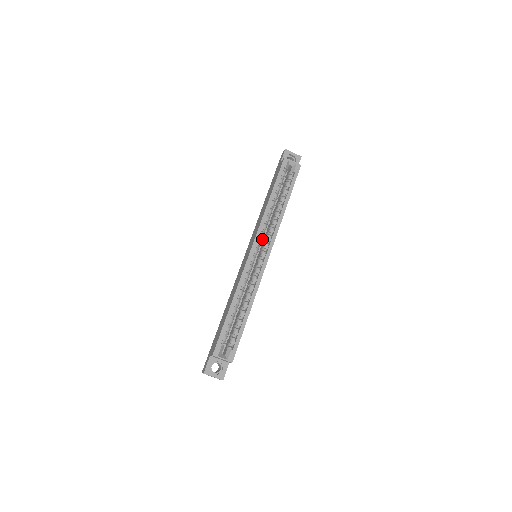
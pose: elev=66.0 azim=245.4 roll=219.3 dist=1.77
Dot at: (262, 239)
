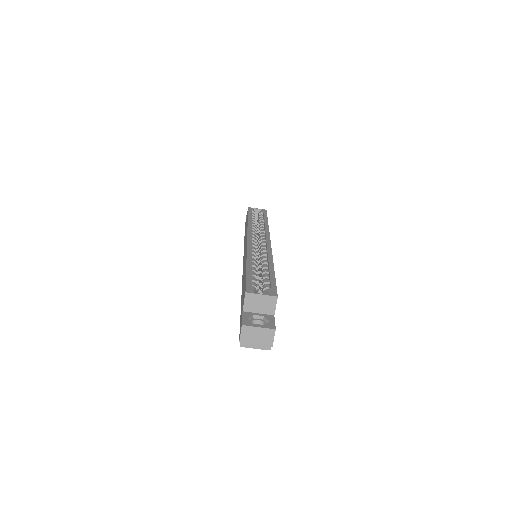
Dot at: occluded
